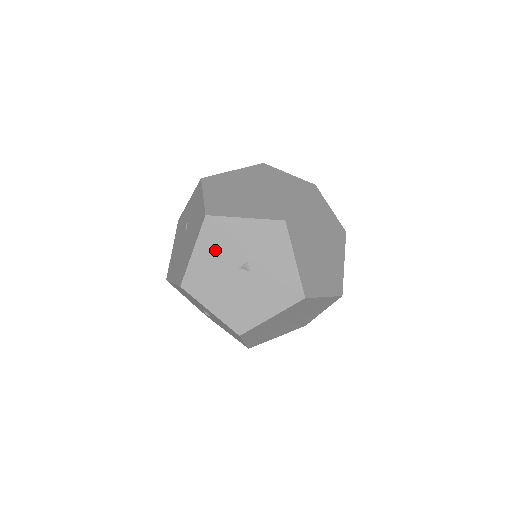
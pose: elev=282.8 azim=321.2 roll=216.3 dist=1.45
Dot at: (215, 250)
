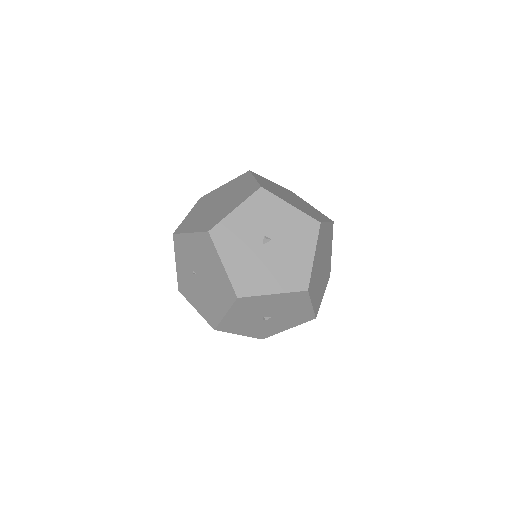
Dot at: (236, 248)
